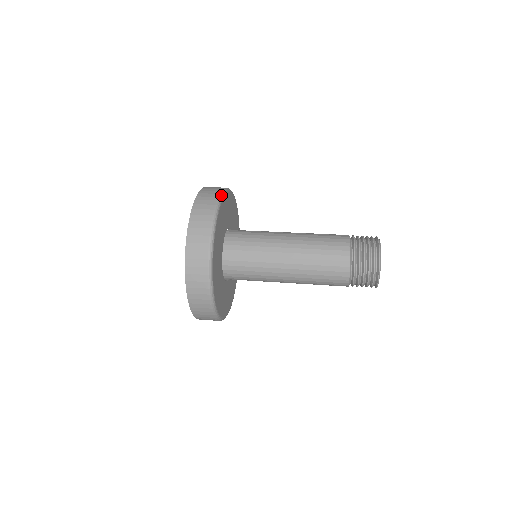
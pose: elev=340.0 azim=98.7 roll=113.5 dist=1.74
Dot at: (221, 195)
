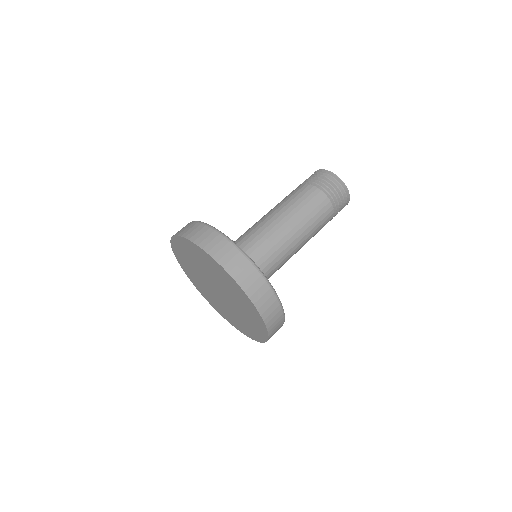
Dot at: (218, 230)
